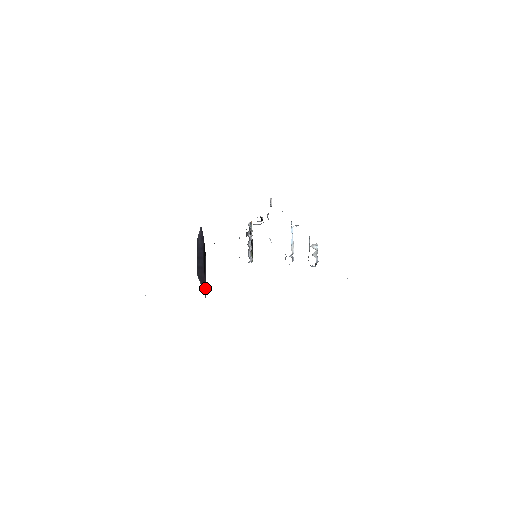
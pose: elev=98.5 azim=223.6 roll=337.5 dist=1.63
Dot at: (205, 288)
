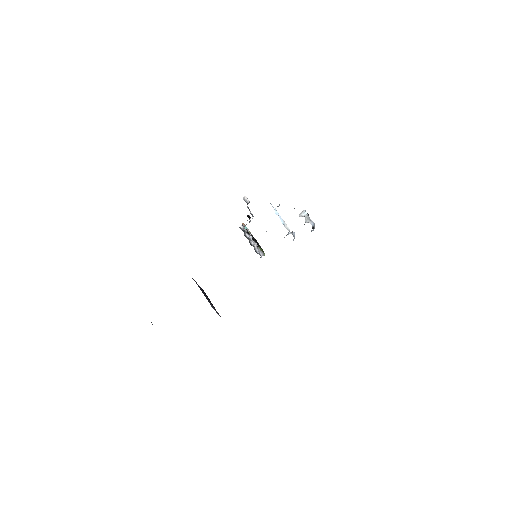
Dot at: occluded
